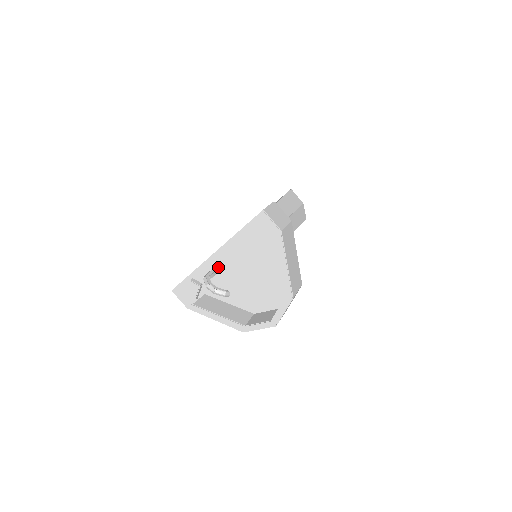
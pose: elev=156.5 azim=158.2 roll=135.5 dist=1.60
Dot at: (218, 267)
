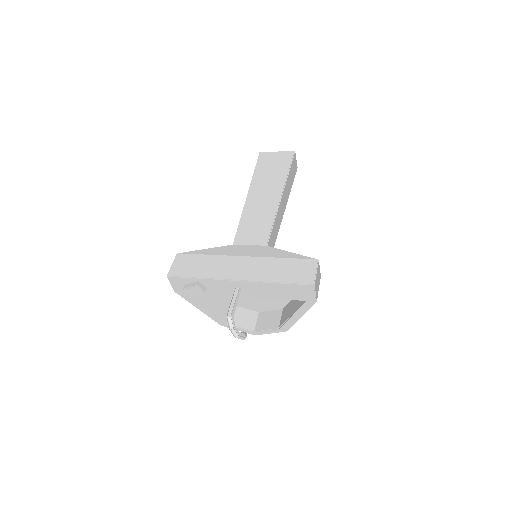
Dot at: occluded
